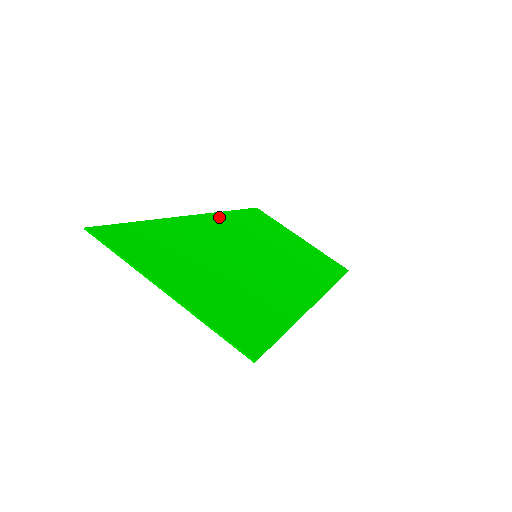
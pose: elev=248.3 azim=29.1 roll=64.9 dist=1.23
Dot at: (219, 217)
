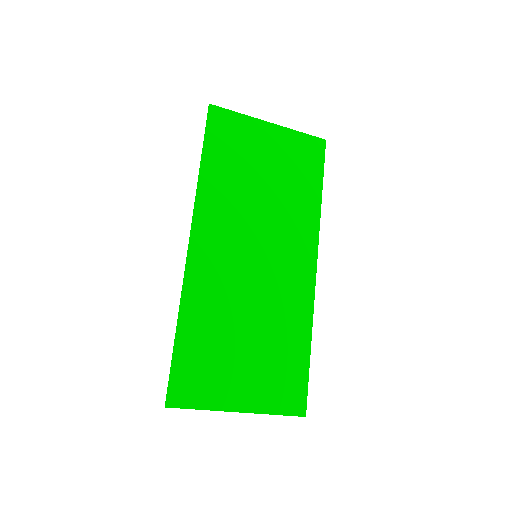
Dot at: (201, 216)
